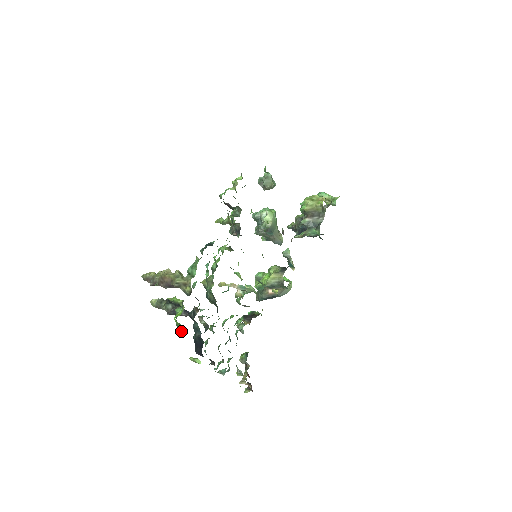
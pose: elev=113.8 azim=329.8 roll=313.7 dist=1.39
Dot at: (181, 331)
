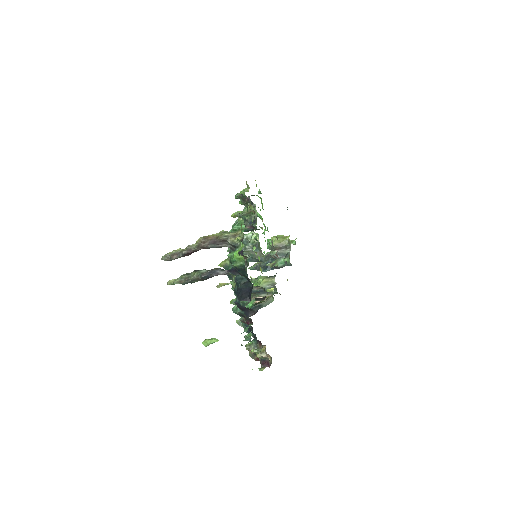
Dot at: (240, 265)
